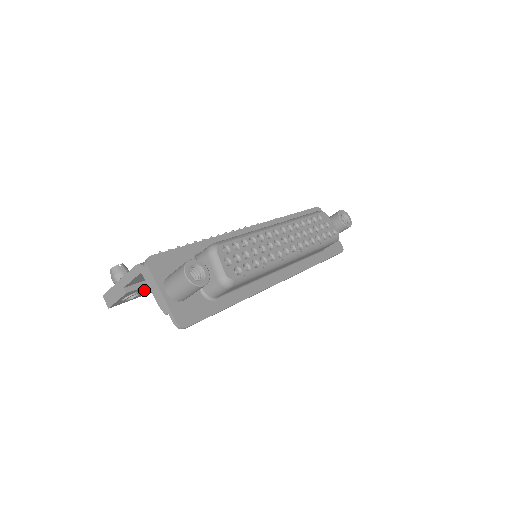
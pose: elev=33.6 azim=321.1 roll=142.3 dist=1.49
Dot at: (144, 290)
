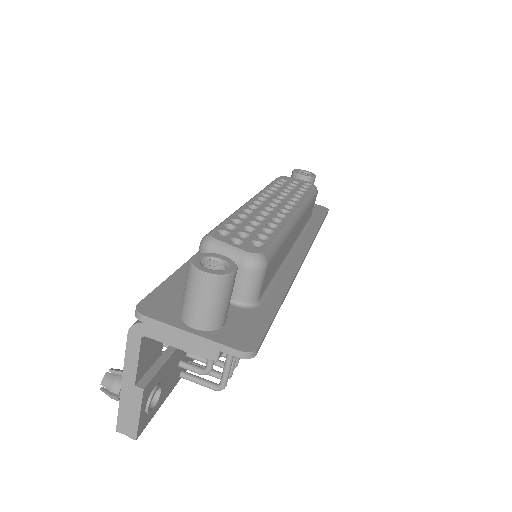
Dot at: (164, 380)
